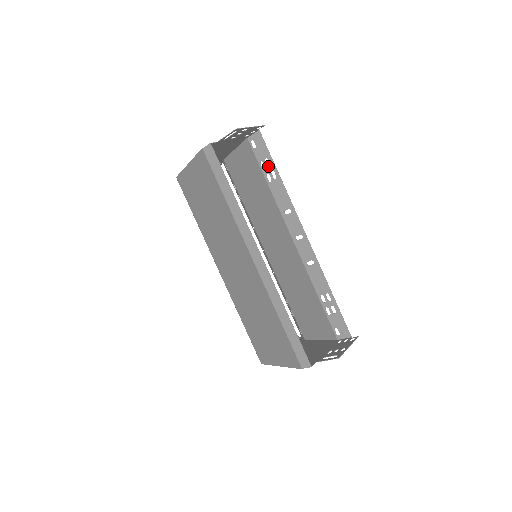
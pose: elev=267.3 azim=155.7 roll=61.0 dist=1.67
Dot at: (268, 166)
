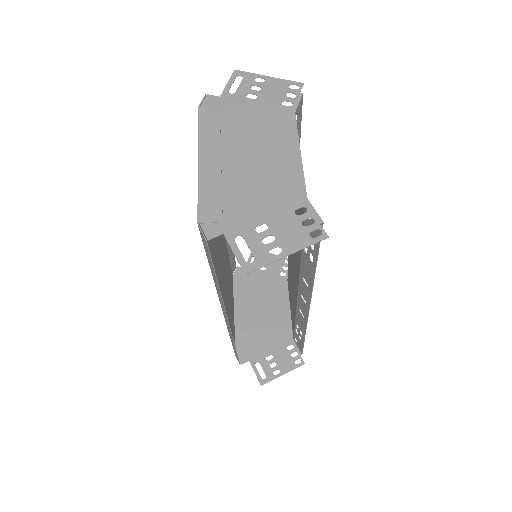
Dot at: occluded
